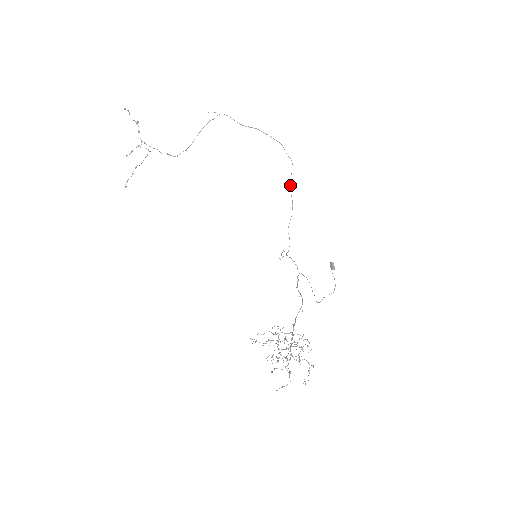
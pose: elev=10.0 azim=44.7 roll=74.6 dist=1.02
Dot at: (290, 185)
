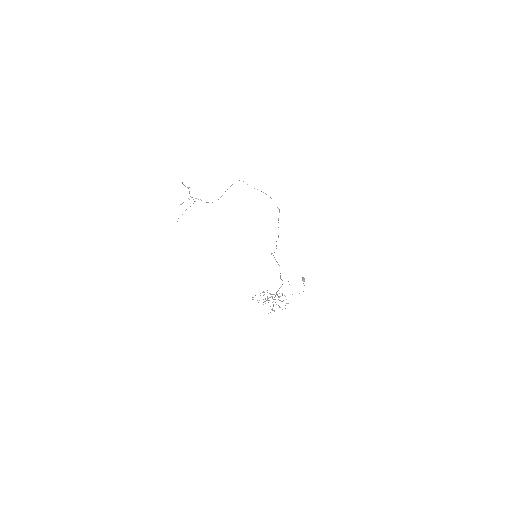
Dot at: (278, 222)
